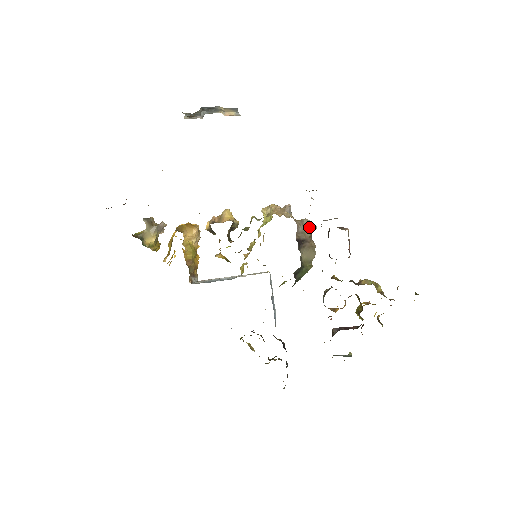
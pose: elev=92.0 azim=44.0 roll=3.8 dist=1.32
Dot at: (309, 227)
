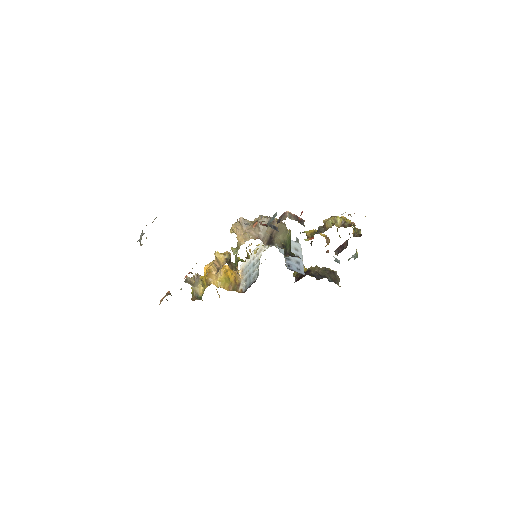
Dot at: occluded
